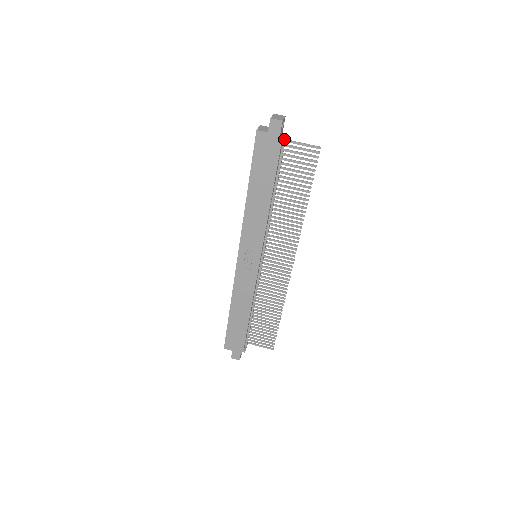
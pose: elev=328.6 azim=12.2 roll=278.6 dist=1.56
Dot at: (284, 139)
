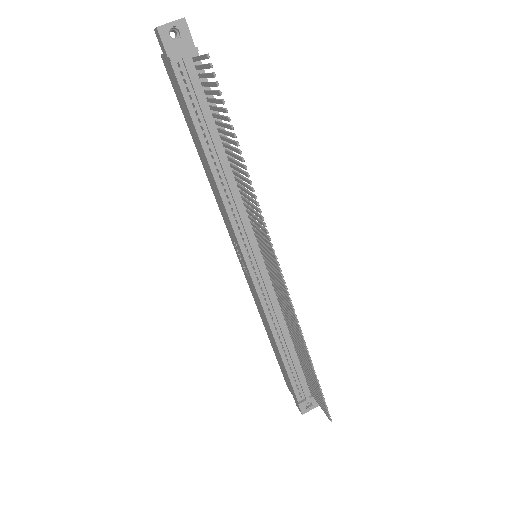
Dot at: (169, 57)
